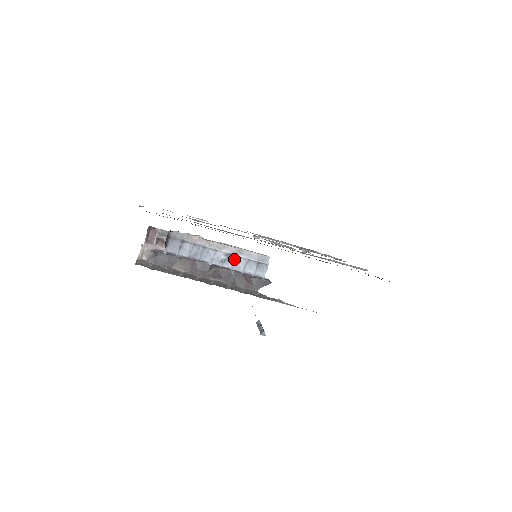
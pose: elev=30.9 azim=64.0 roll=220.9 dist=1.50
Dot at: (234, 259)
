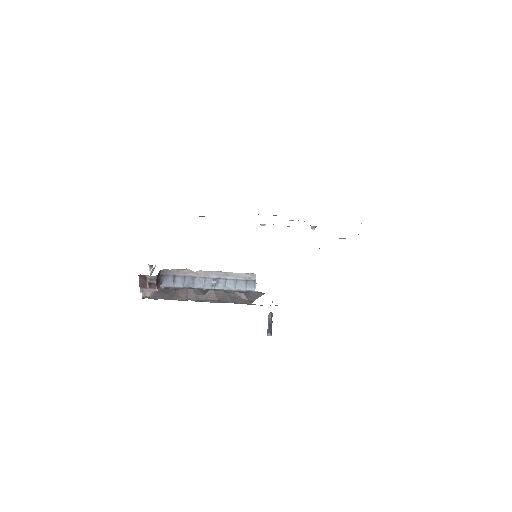
Dot at: (223, 282)
